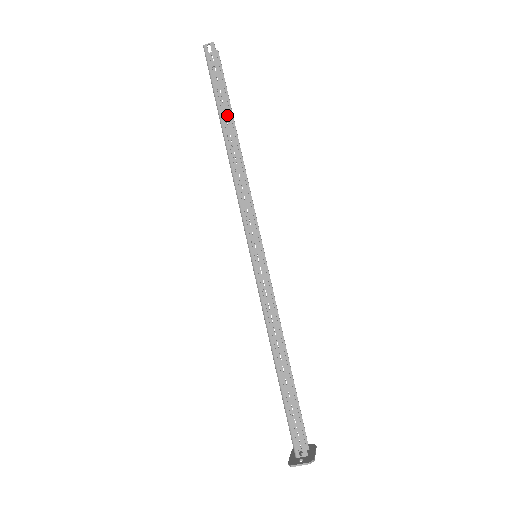
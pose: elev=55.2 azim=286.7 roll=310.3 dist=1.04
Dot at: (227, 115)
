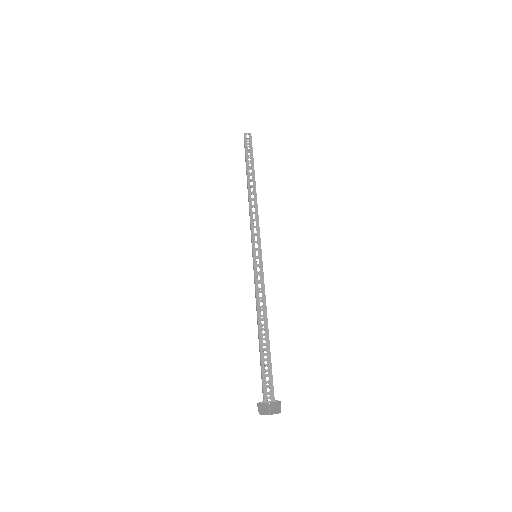
Dot at: (252, 170)
